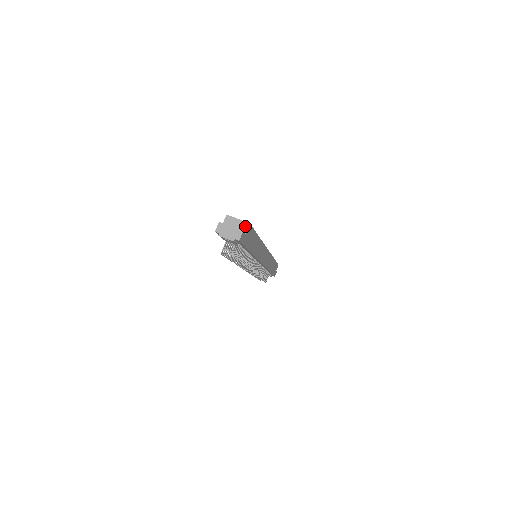
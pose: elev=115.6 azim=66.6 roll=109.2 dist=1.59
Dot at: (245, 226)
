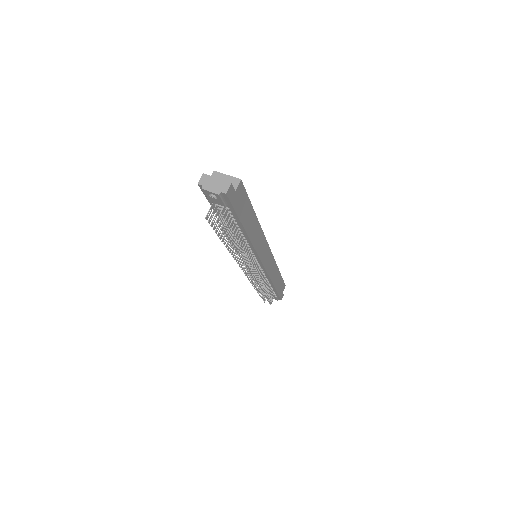
Dot at: (235, 182)
